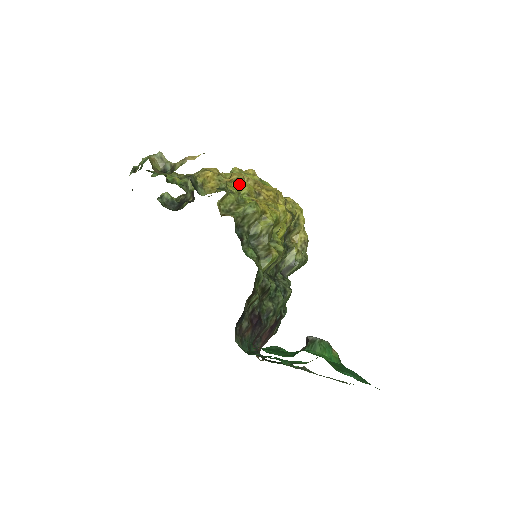
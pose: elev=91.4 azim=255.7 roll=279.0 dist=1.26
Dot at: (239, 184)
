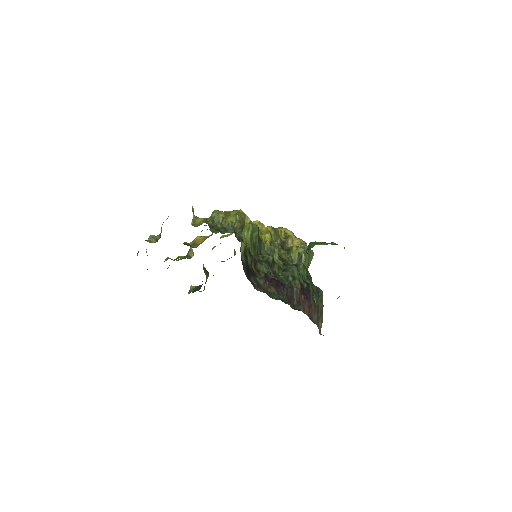
Dot at: occluded
